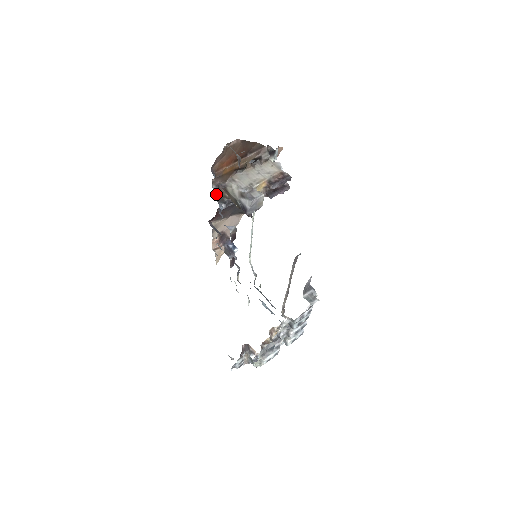
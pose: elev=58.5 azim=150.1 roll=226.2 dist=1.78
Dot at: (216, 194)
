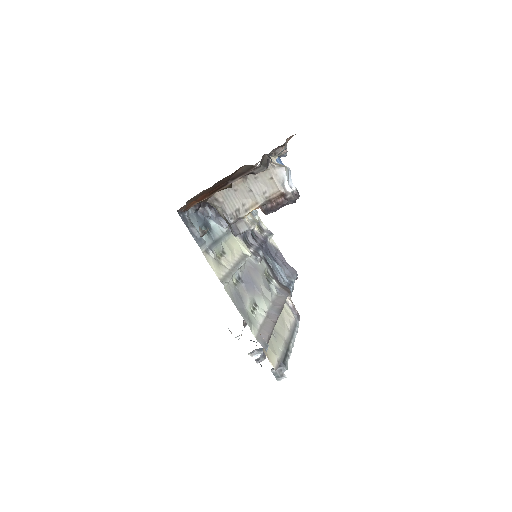
Dot at: (198, 209)
